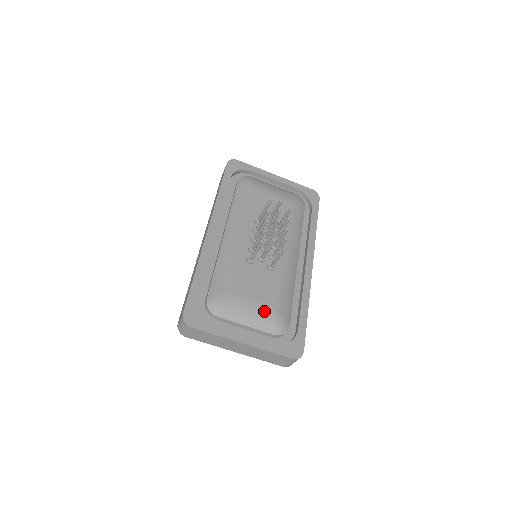
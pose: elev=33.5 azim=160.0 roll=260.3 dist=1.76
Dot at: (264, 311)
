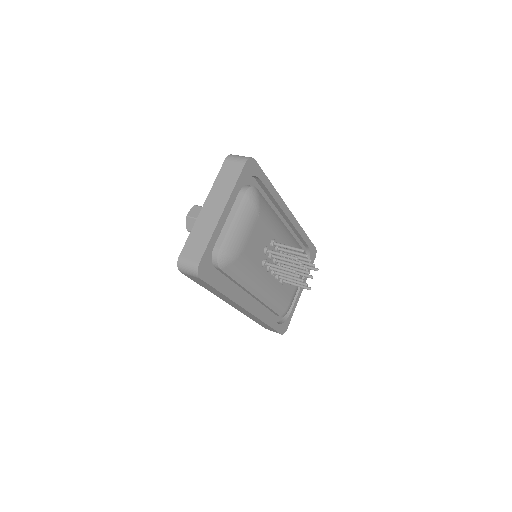
Dot at: (302, 276)
